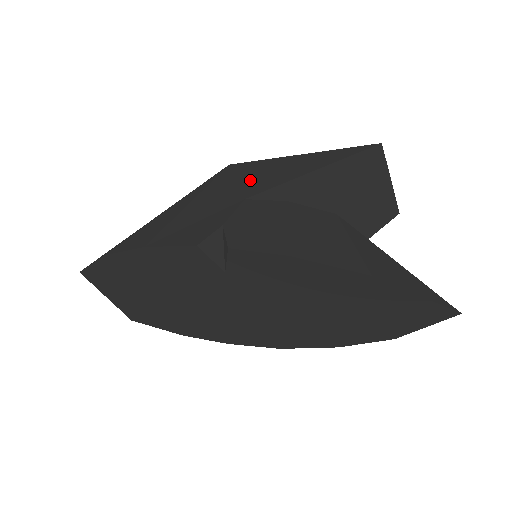
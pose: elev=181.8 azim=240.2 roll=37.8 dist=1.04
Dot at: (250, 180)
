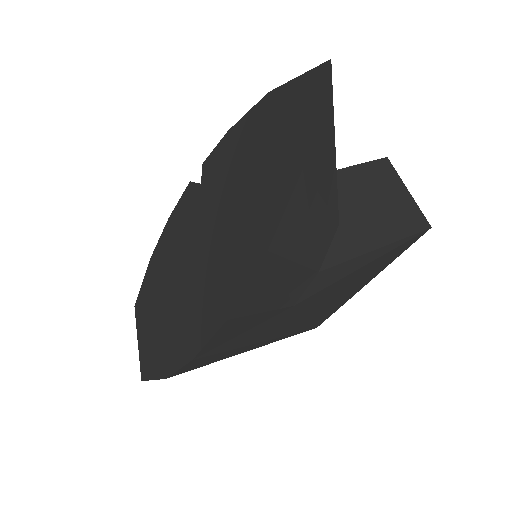
Dot at: occluded
